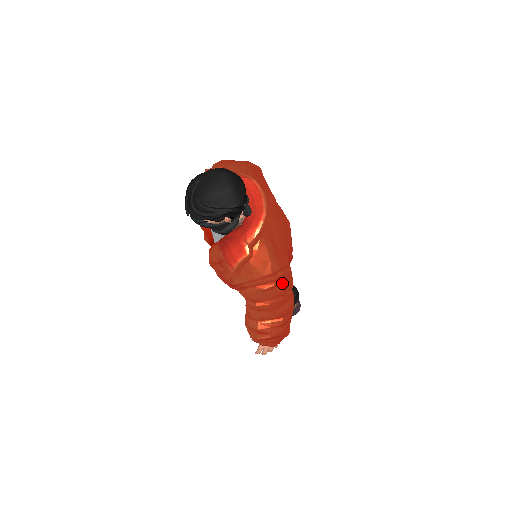
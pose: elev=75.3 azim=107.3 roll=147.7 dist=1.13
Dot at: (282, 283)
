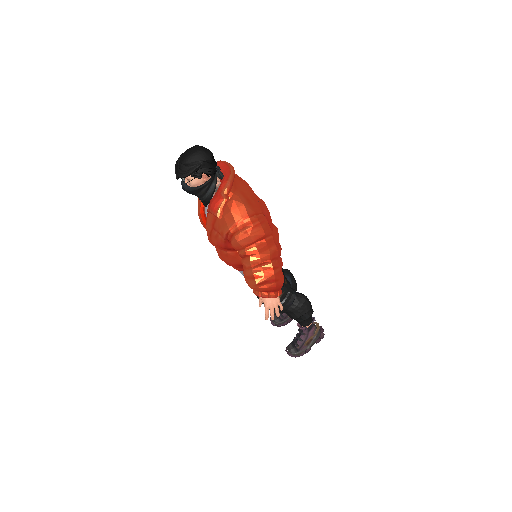
Dot at: (259, 225)
